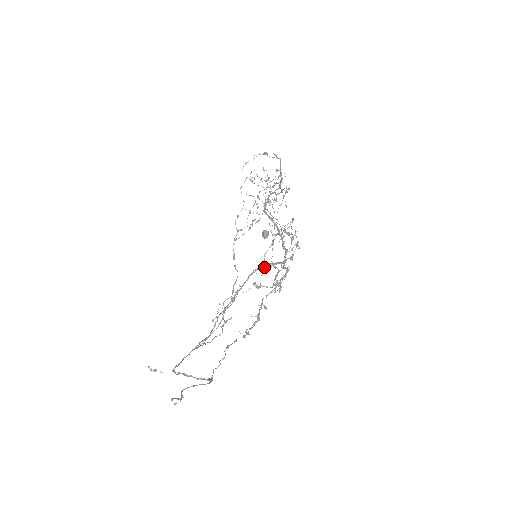
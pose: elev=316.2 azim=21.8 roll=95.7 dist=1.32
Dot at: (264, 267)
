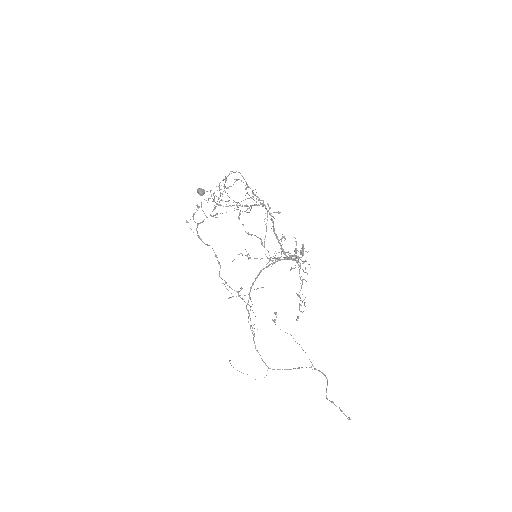
Dot at: occluded
